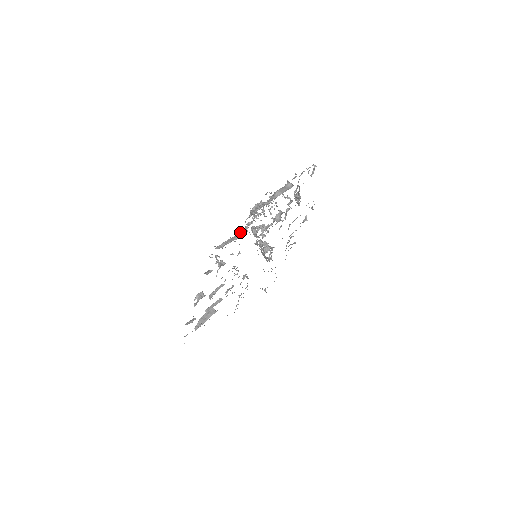
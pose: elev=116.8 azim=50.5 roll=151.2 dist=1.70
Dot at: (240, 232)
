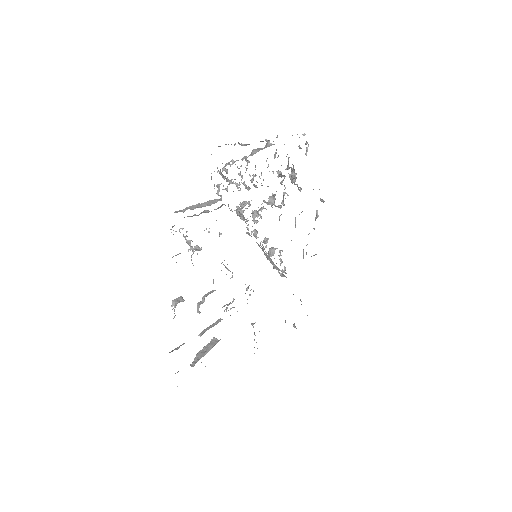
Dot at: occluded
